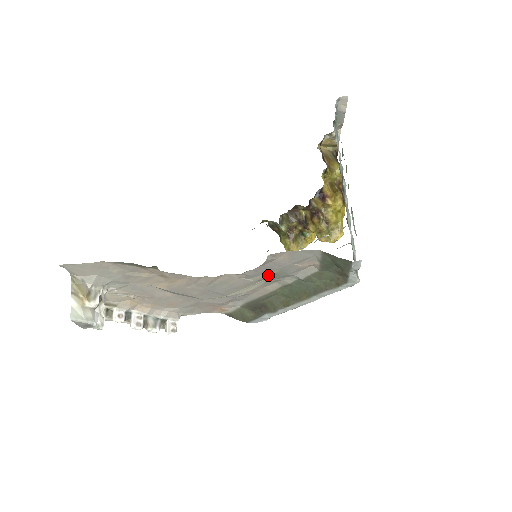
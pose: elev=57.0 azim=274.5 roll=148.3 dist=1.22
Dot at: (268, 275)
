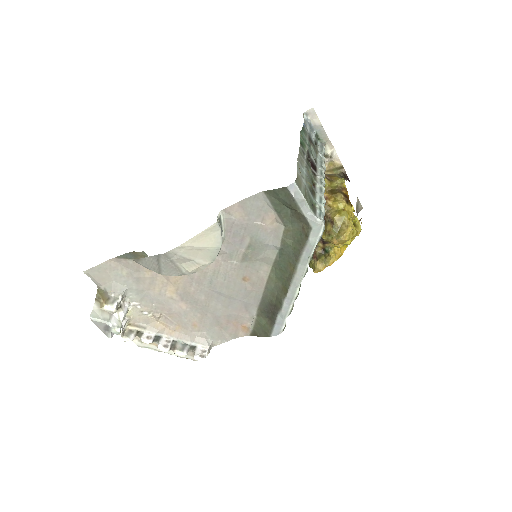
Dot at: (245, 249)
